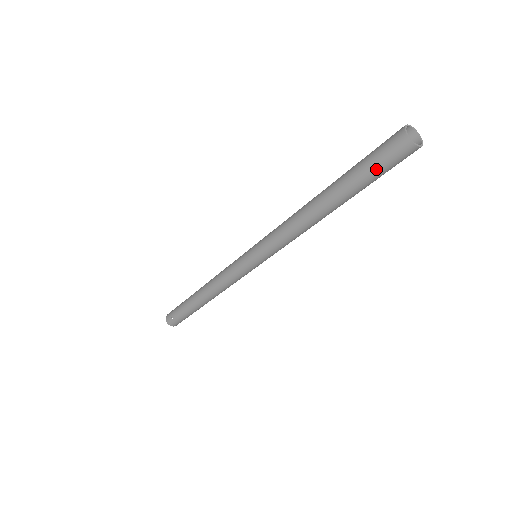
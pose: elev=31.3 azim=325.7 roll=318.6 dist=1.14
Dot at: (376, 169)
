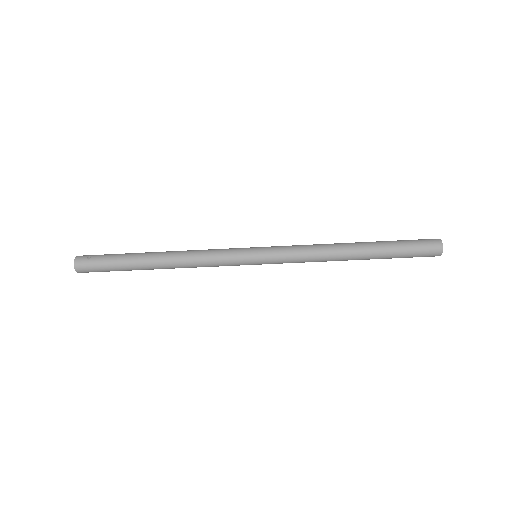
Dot at: (411, 245)
